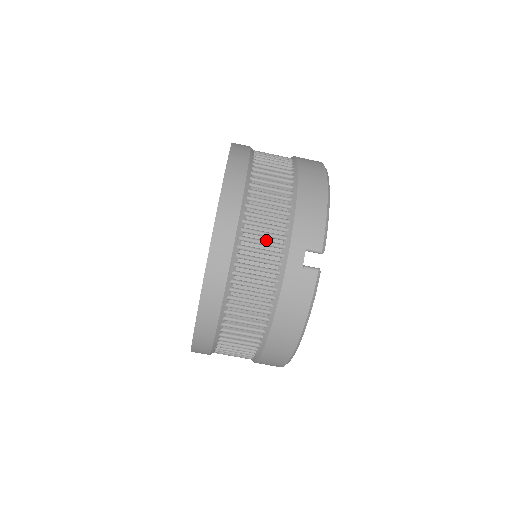
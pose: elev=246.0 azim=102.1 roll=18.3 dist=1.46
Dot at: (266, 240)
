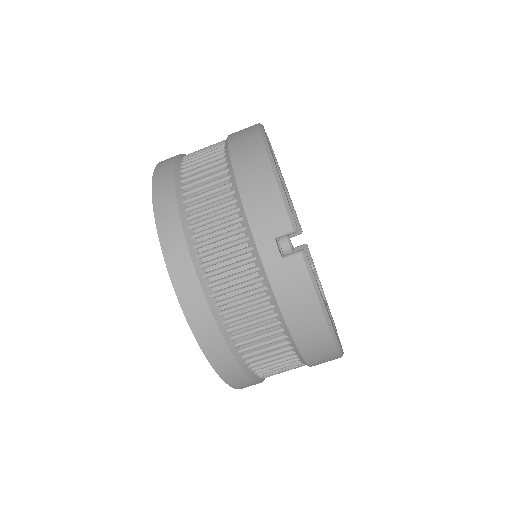
Dot at: (229, 252)
